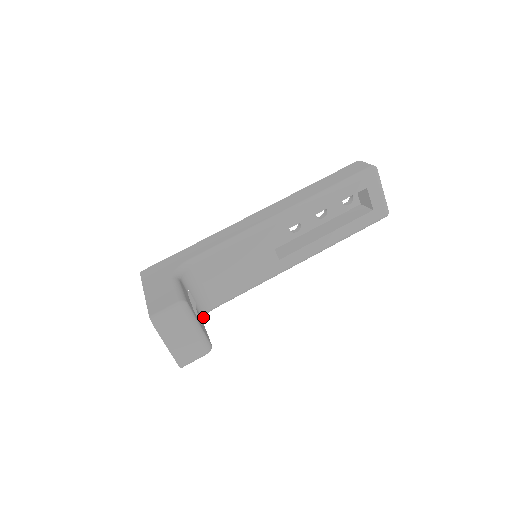
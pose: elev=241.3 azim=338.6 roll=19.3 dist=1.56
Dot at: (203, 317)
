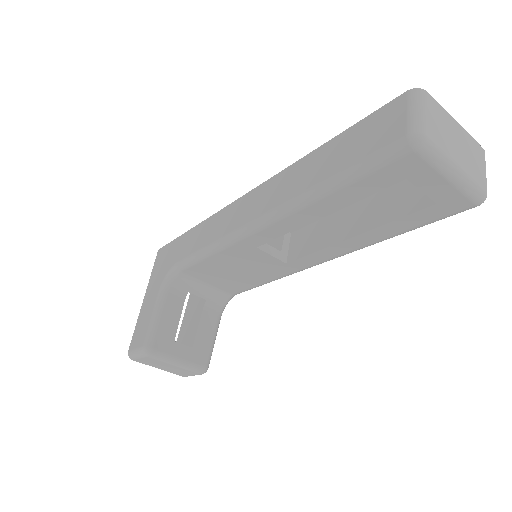
Dot at: (223, 307)
